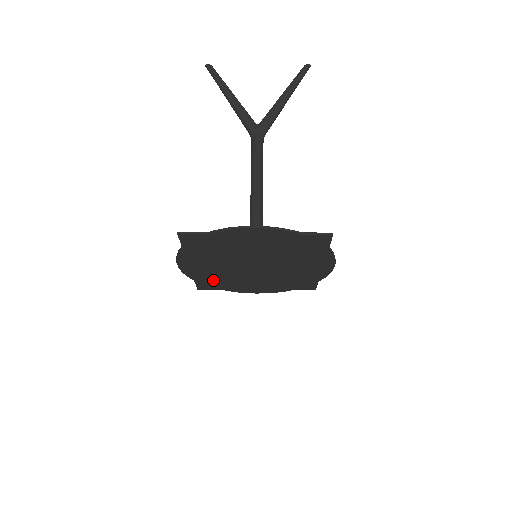
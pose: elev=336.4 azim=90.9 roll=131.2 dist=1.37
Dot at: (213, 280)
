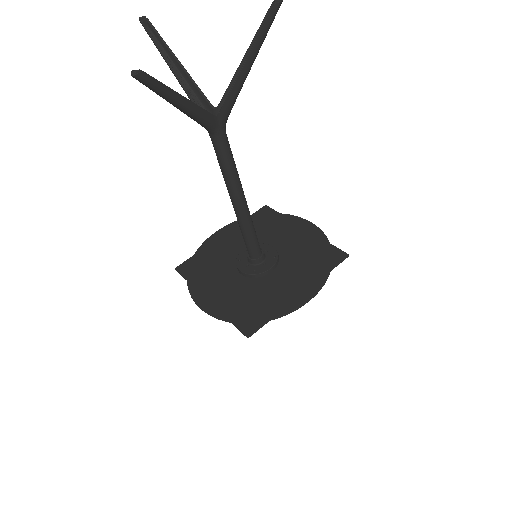
Dot at: (203, 271)
